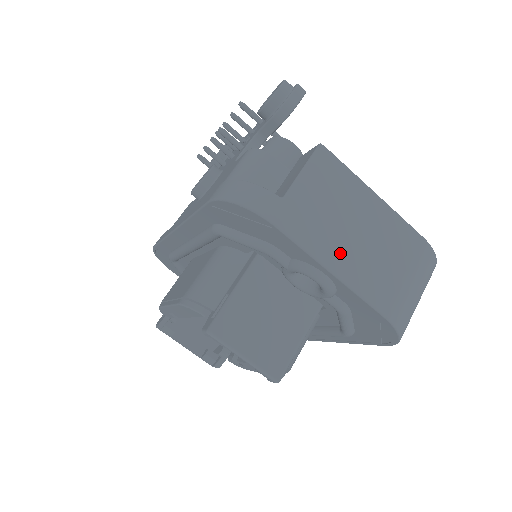
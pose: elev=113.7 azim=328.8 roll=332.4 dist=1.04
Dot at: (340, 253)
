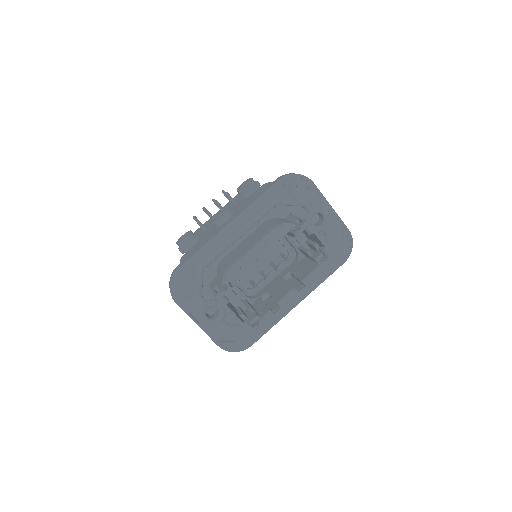
Dot at: occluded
